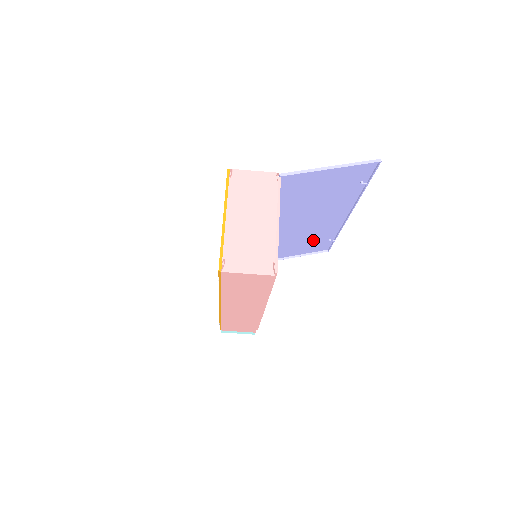
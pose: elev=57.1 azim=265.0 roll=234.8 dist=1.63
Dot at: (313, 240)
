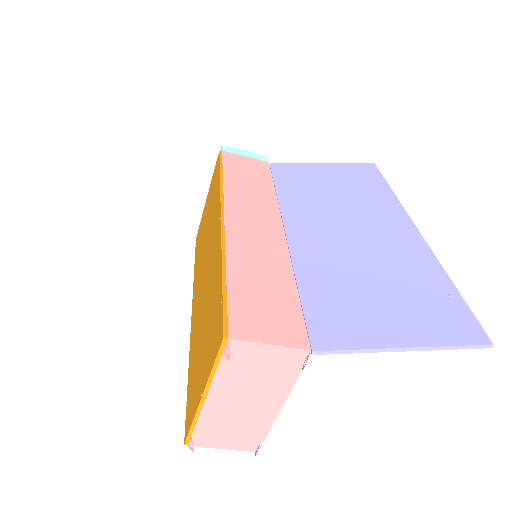
Dot at: (354, 185)
